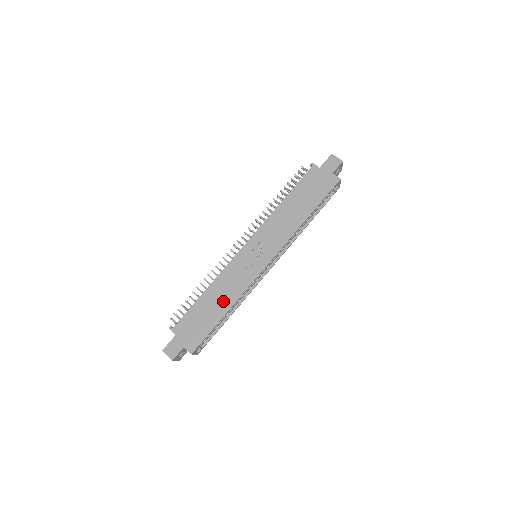
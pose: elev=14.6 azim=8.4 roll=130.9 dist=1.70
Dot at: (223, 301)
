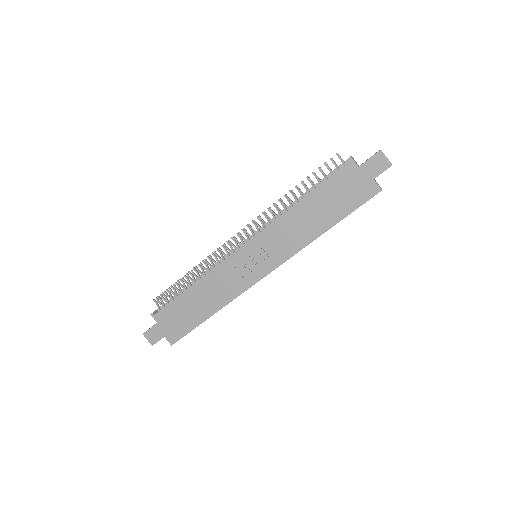
Dot at: (210, 302)
